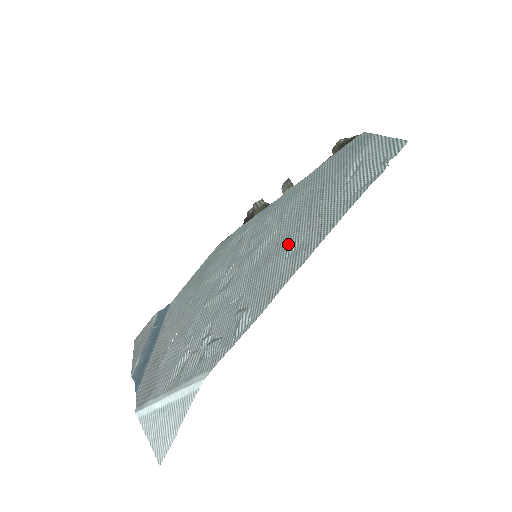
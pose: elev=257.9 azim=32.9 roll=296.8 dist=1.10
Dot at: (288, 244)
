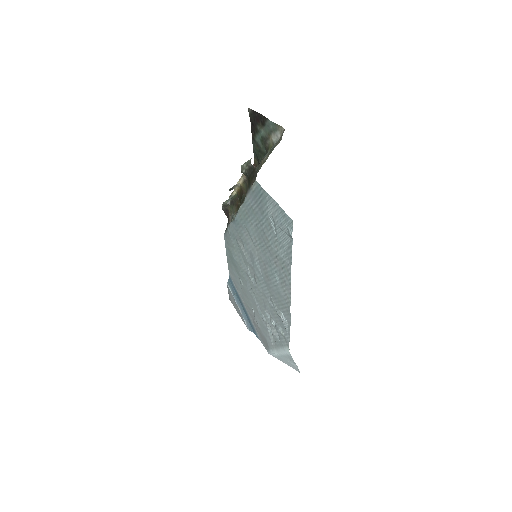
Dot at: (272, 272)
